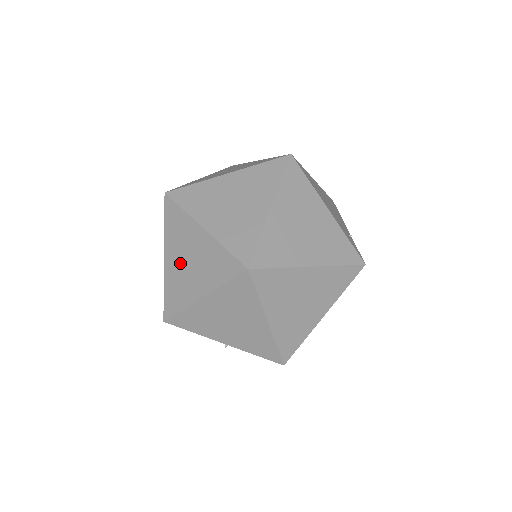
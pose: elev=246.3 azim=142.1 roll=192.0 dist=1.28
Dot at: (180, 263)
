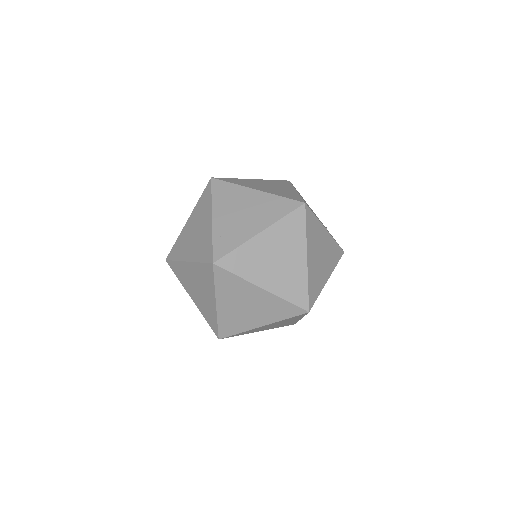
Dot at: (236, 308)
